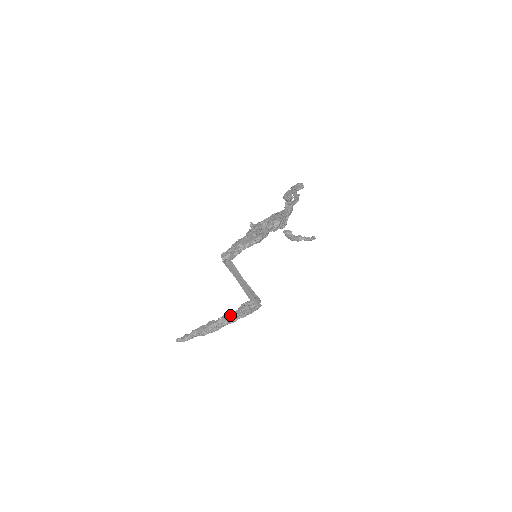
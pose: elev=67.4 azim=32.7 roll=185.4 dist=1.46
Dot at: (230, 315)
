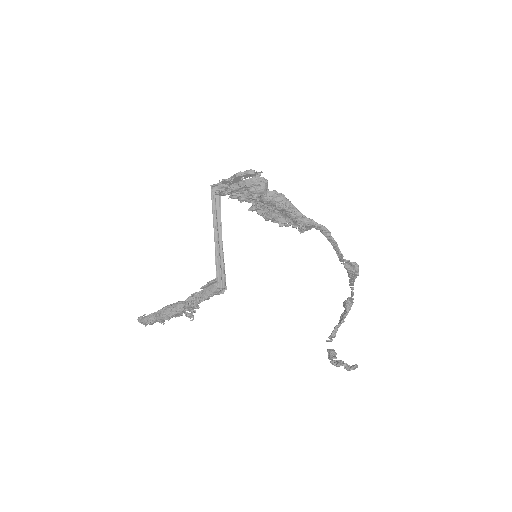
Dot at: (192, 295)
